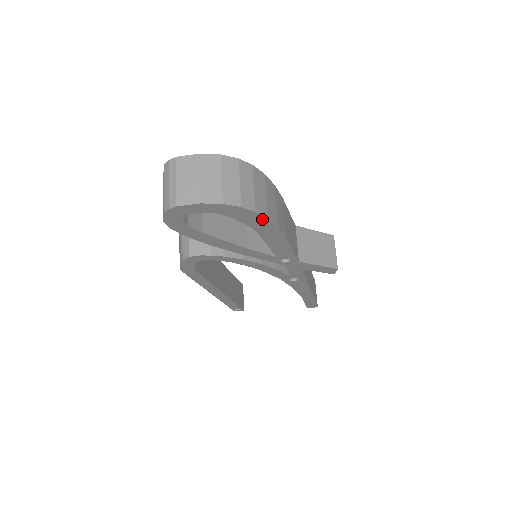
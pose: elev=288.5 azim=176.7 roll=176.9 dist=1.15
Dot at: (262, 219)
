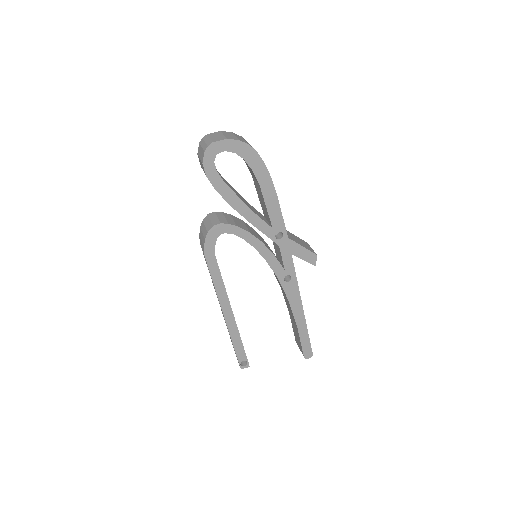
Dot at: (261, 163)
